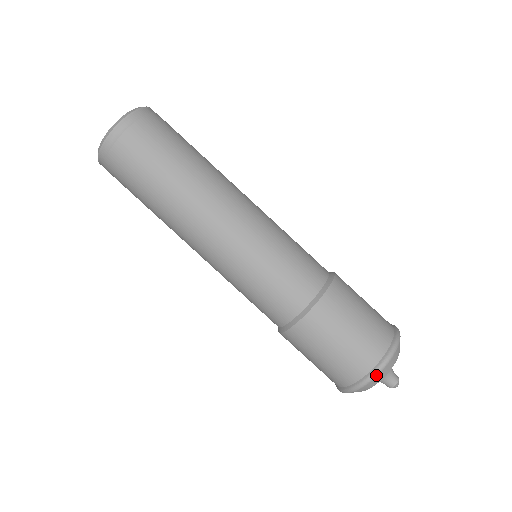
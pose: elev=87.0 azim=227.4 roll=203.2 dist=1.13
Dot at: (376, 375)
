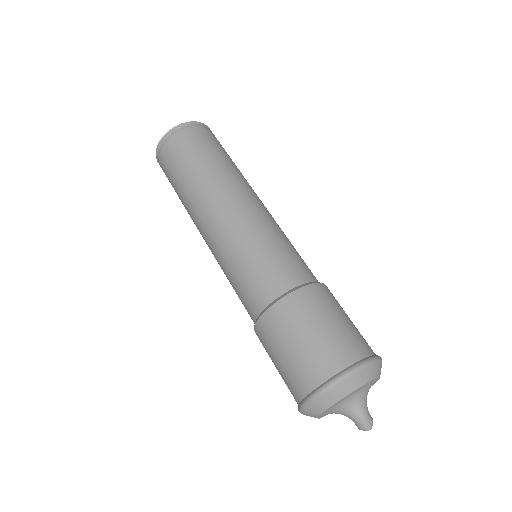
Dot at: (332, 385)
